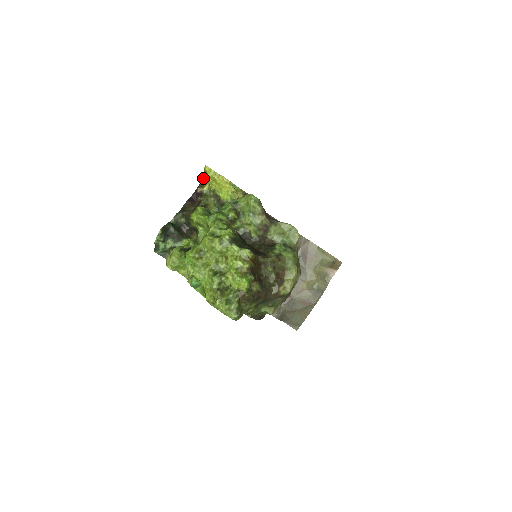
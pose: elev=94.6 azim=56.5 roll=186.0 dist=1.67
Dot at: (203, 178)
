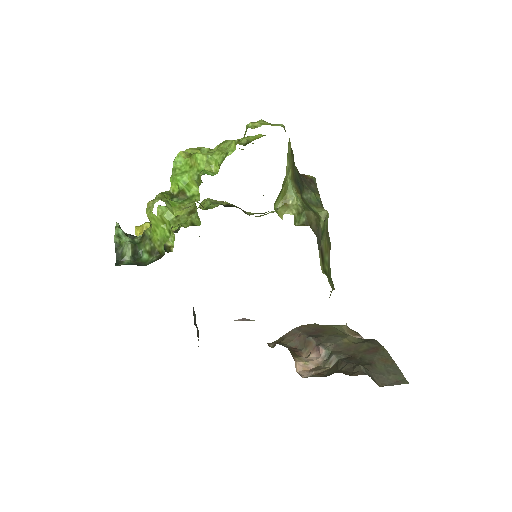
Dot at: occluded
